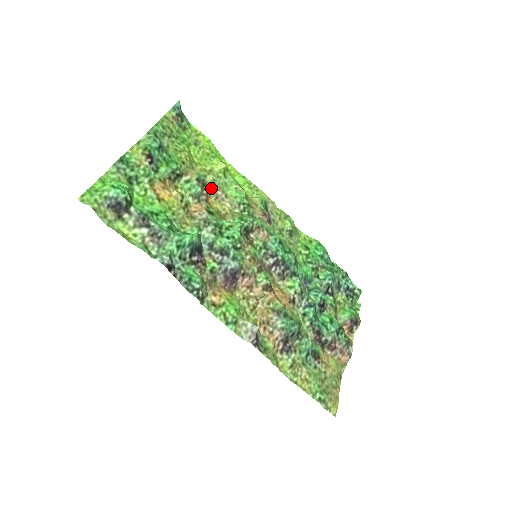
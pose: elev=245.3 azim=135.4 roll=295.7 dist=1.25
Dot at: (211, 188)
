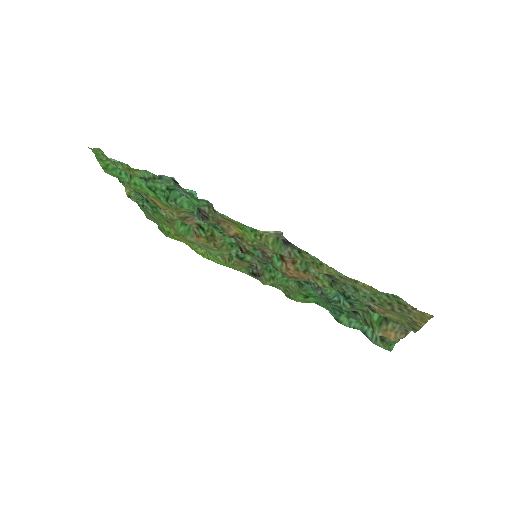
Dot at: occluded
